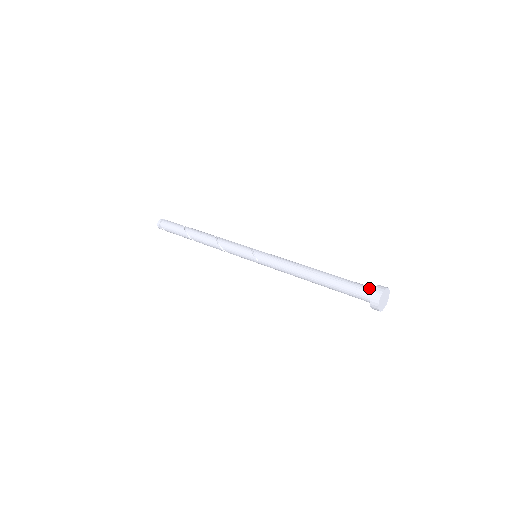
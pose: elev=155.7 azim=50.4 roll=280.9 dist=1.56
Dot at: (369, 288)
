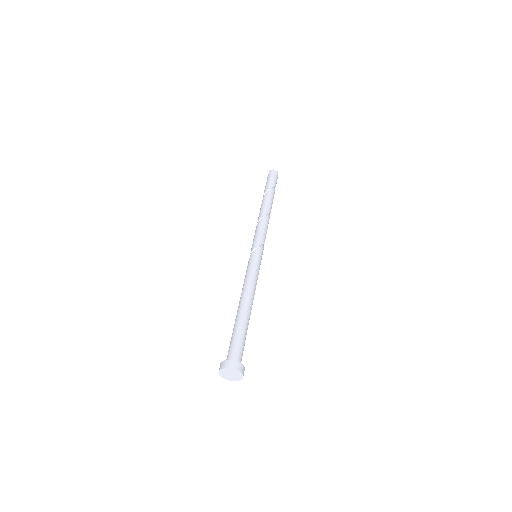
Dot at: (232, 356)
